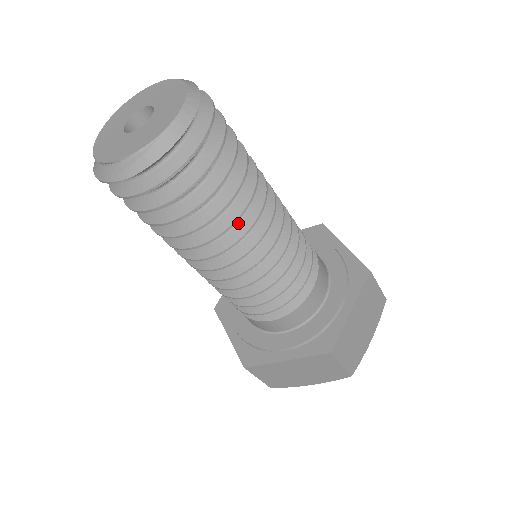
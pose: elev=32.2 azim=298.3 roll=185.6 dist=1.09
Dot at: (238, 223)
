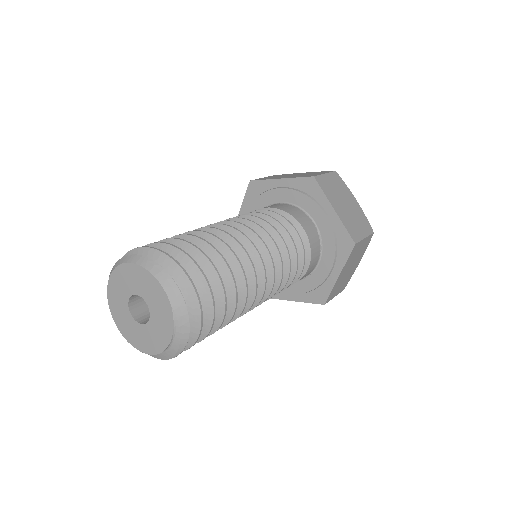
Dot at: occluded
